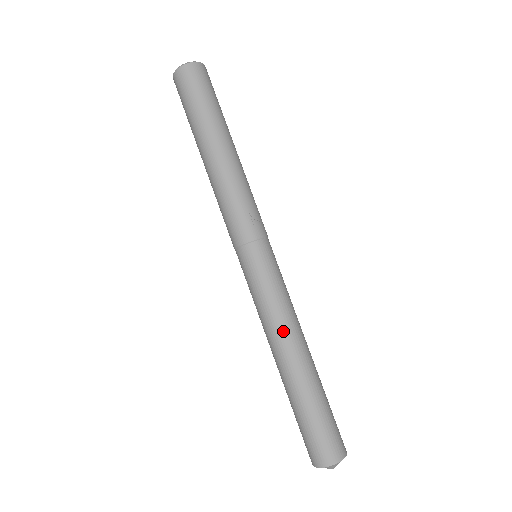
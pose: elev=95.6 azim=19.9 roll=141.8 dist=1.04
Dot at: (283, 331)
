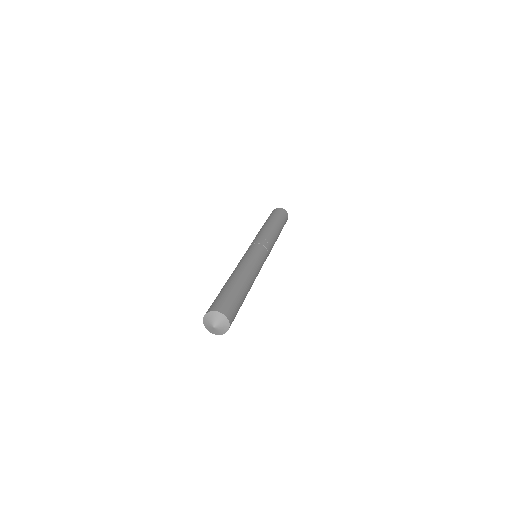
Dot at: (243, 266)
